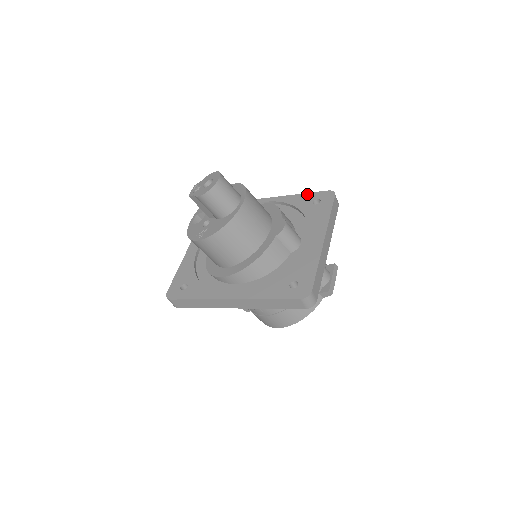
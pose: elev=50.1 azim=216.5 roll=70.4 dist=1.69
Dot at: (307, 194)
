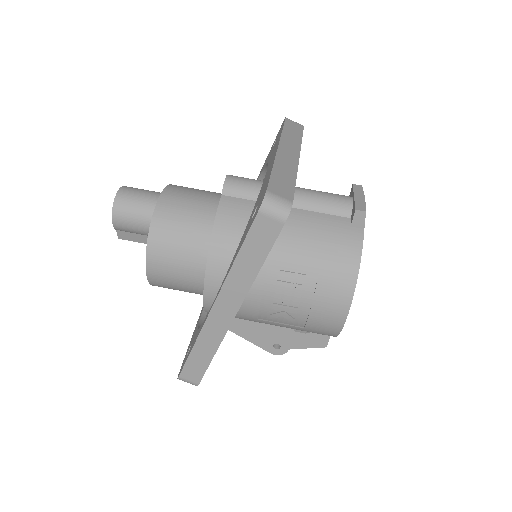
Dot at: (269, 152)
